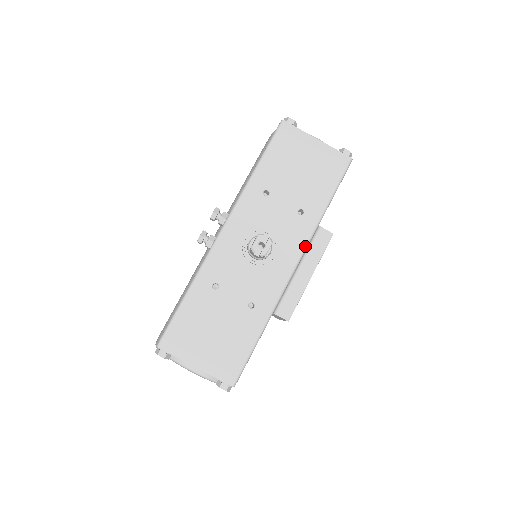
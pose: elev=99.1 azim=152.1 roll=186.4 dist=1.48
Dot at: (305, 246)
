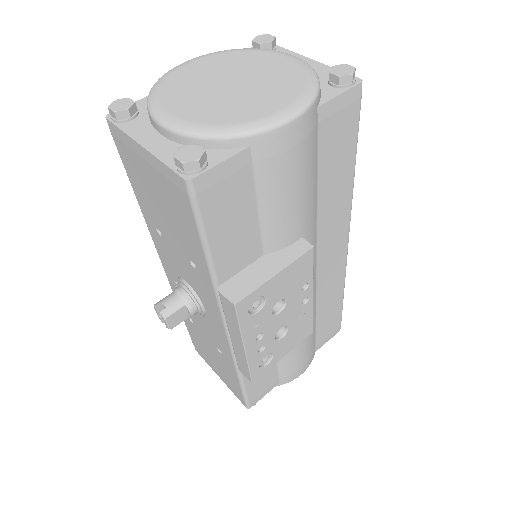
Dot at: (219, 310)
